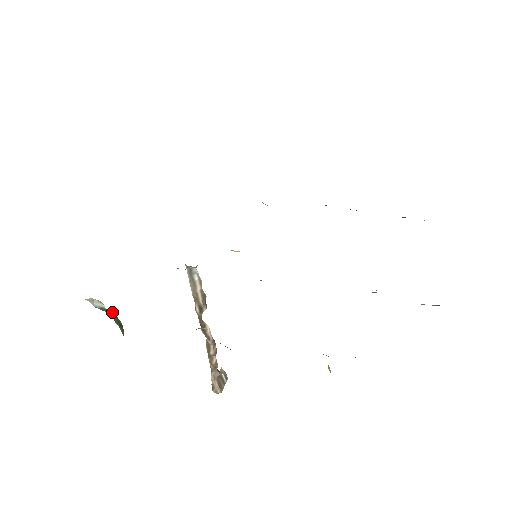
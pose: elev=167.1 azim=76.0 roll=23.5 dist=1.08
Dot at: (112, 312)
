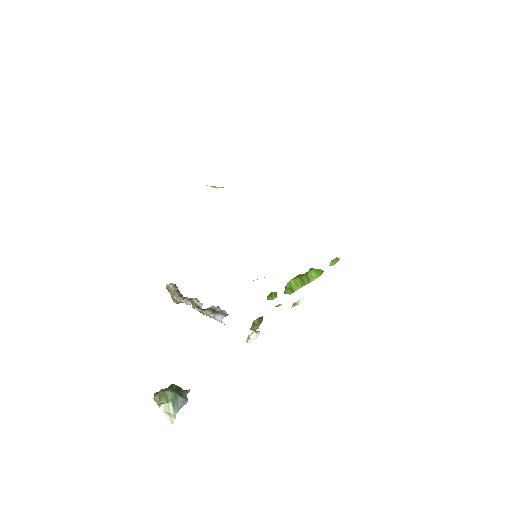
Dot at: (169, 394)
